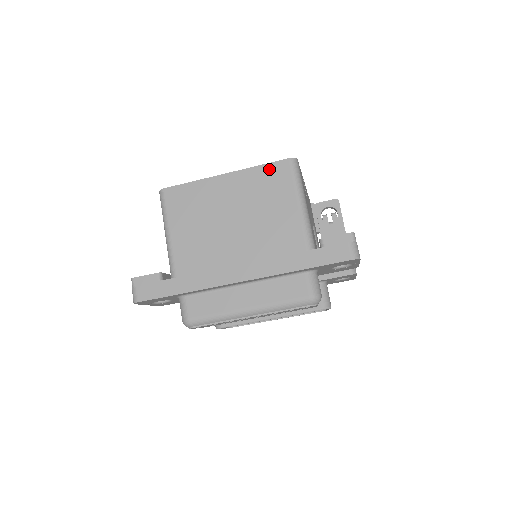
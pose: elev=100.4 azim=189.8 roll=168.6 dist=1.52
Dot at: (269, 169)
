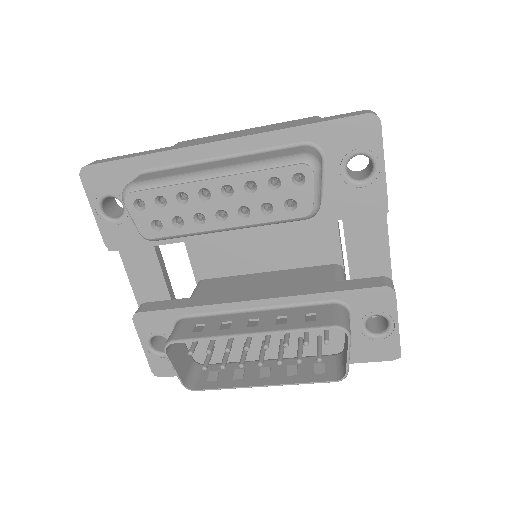
Dot at: (292, 121)
